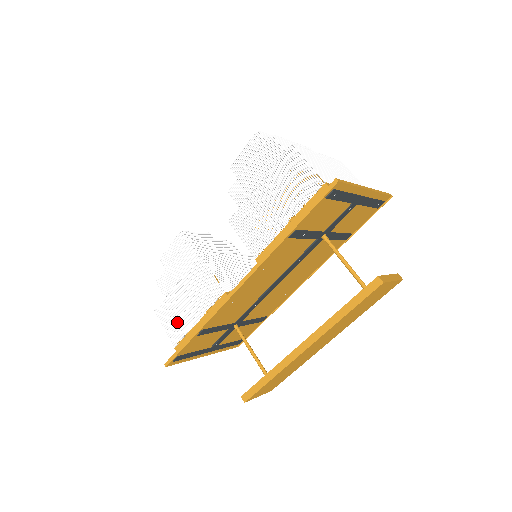
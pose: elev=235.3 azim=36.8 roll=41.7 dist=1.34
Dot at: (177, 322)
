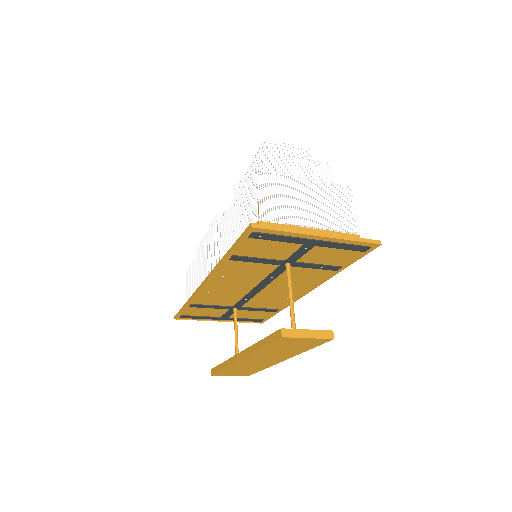
Dot at: (190, 288)
